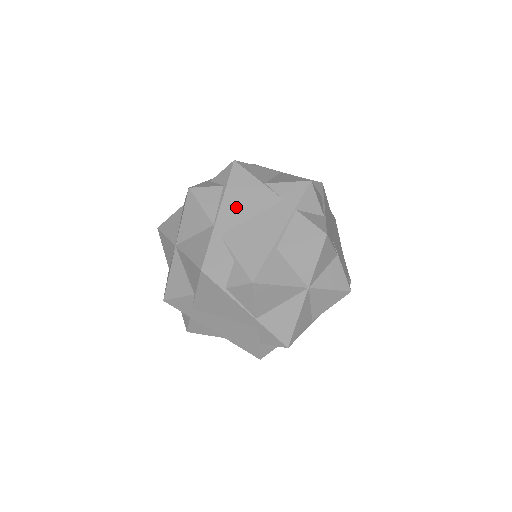
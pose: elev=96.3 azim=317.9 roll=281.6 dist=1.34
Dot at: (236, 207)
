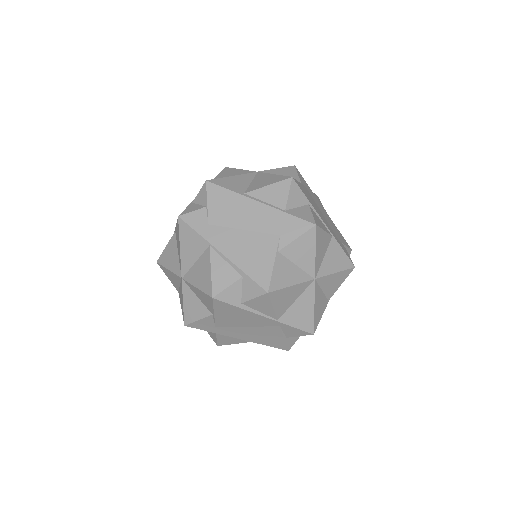
Dot at: occluded
